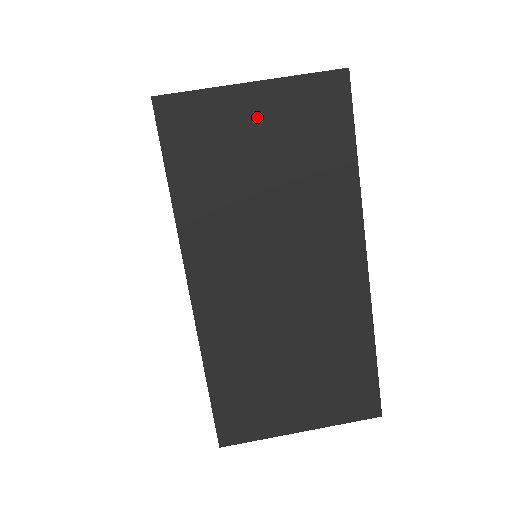
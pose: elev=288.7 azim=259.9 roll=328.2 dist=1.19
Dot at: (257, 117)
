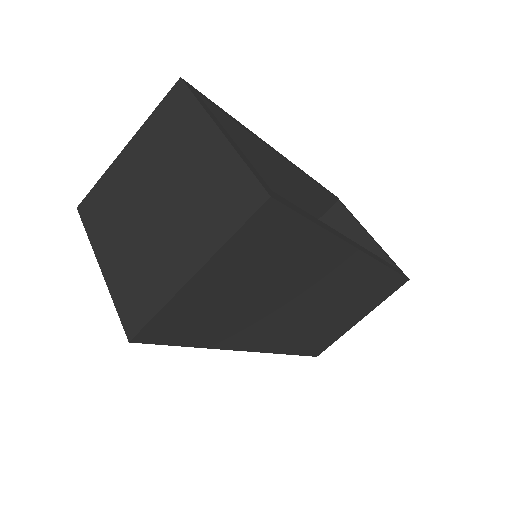
Dot at: (219, 281)
